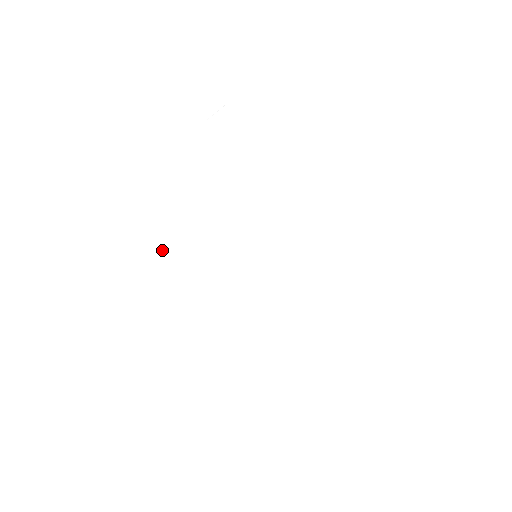
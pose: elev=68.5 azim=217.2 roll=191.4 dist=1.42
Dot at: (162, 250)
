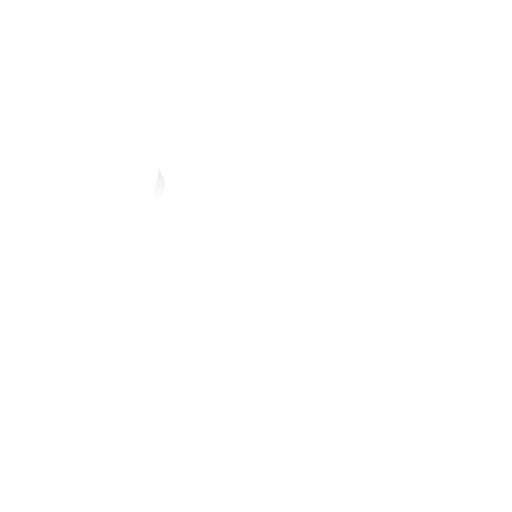
Dot at: (187, 293)
